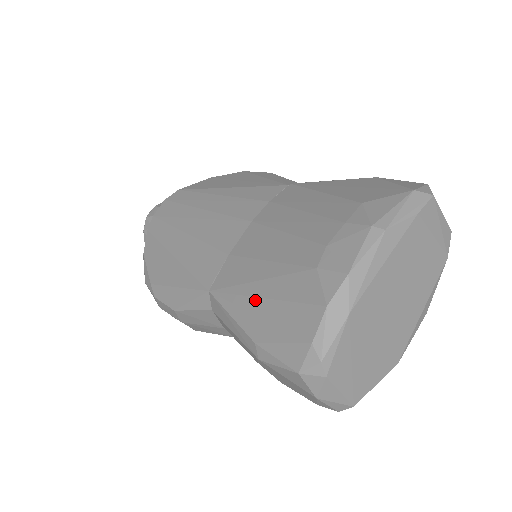
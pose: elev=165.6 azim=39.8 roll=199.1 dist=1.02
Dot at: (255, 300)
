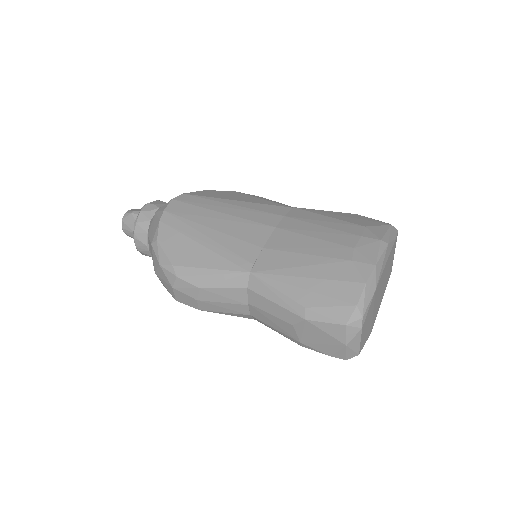
Dot at: (301, 279)
